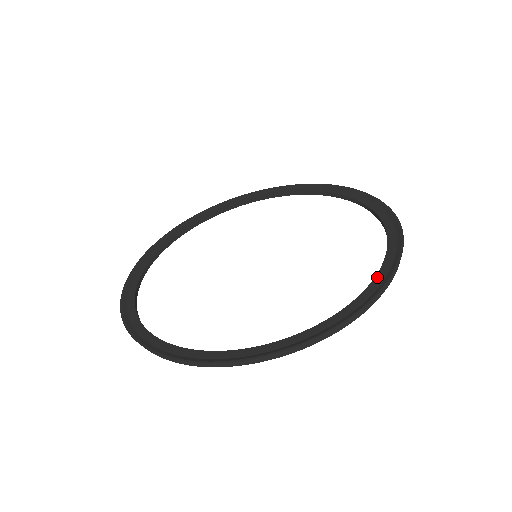
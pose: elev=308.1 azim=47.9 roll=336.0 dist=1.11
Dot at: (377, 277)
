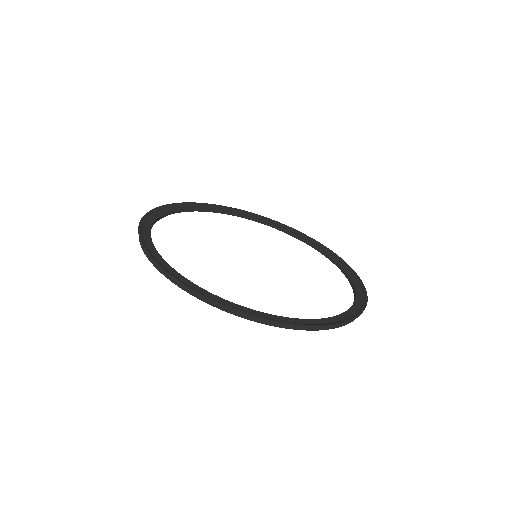
Dot at: (350, 276)
